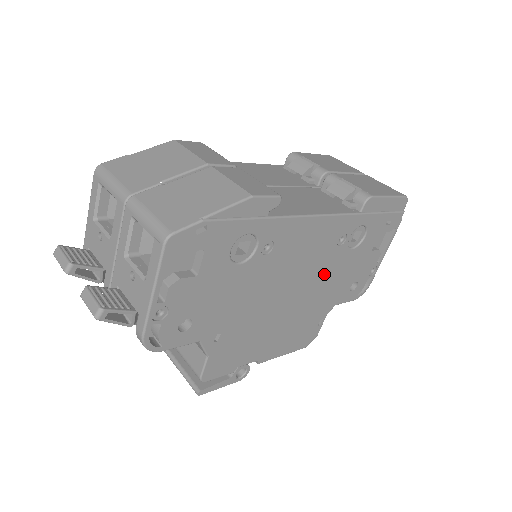
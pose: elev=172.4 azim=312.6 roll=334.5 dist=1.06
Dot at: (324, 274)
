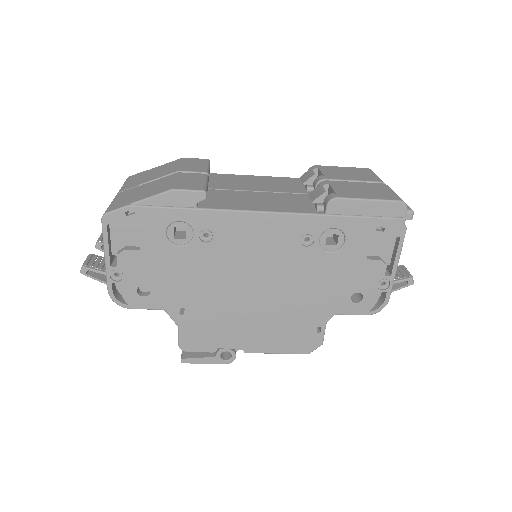
Dot at: (298, 274)
